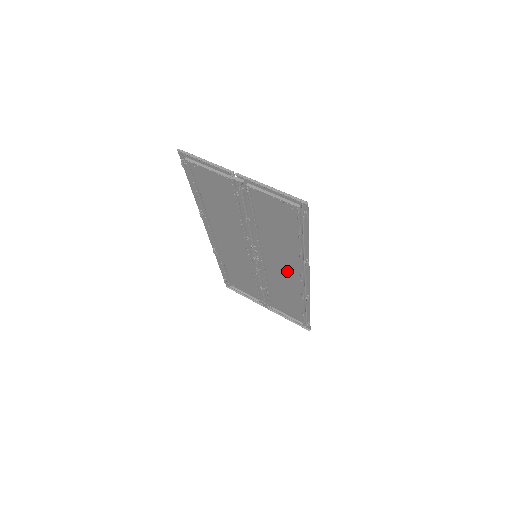
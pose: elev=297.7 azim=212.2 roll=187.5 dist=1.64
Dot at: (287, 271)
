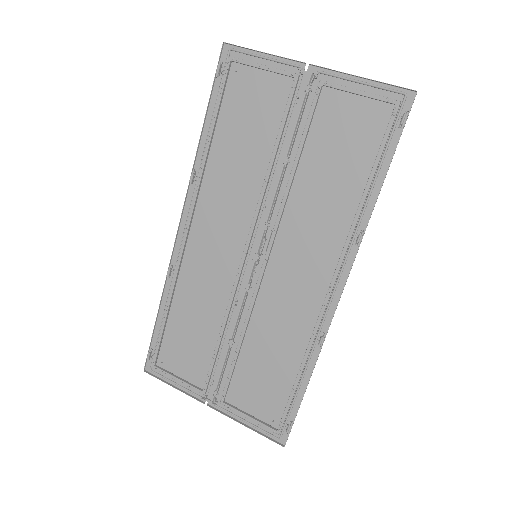
Dot at: (305, 278)
